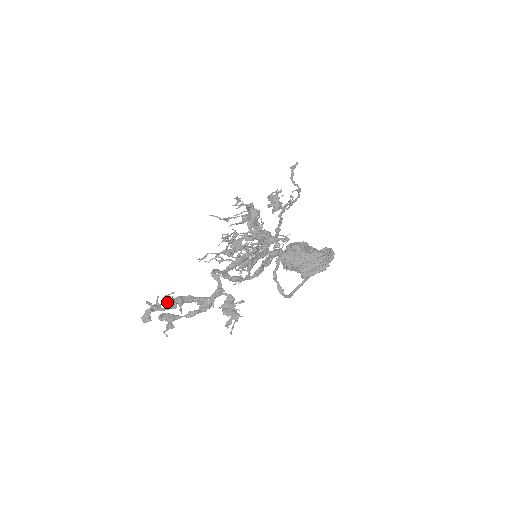
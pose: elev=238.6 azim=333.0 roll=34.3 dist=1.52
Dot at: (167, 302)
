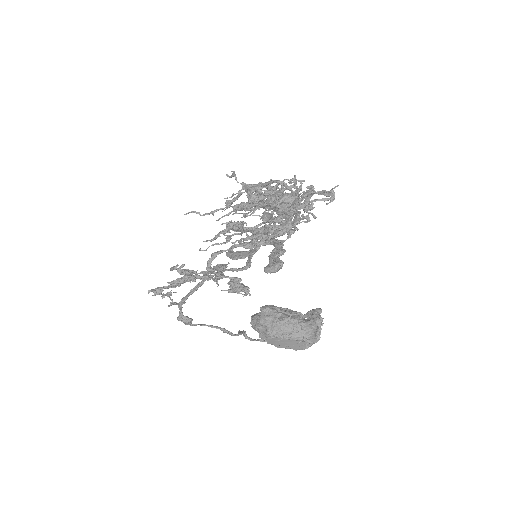
Dot at: (168, 286)
